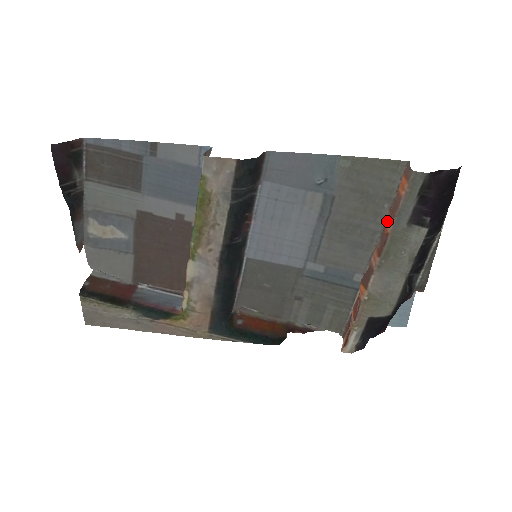
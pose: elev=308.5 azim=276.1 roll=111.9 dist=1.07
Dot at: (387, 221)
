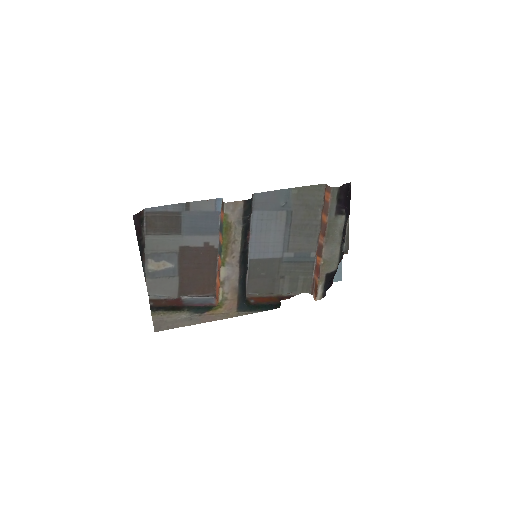
Dot at: (323, 217)
